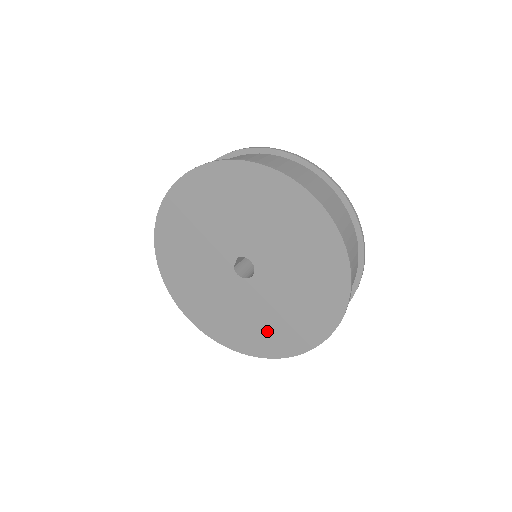
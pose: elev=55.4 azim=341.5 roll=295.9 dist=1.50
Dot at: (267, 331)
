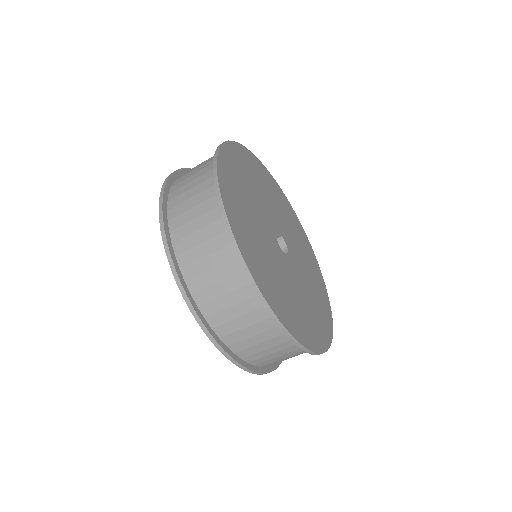
Dot at: occluded
